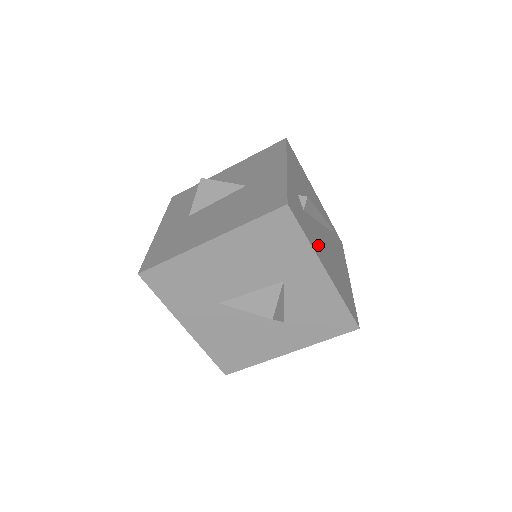
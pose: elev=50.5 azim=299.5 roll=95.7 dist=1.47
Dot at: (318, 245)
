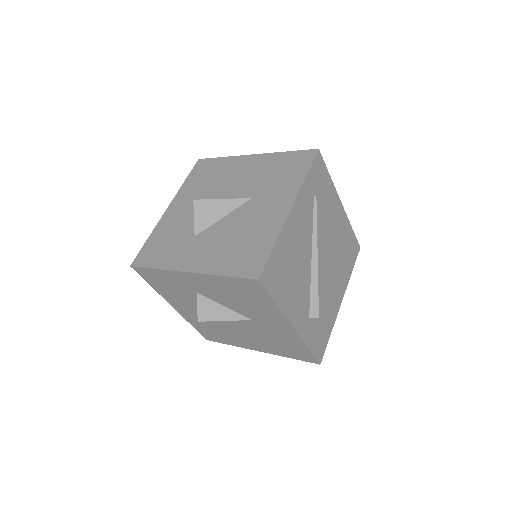
Dot at: (331, 301)
